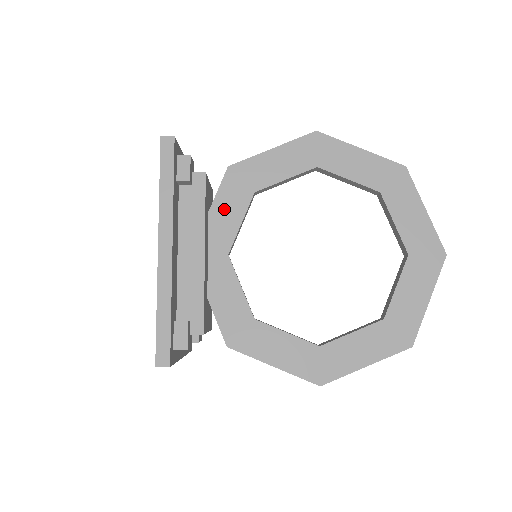
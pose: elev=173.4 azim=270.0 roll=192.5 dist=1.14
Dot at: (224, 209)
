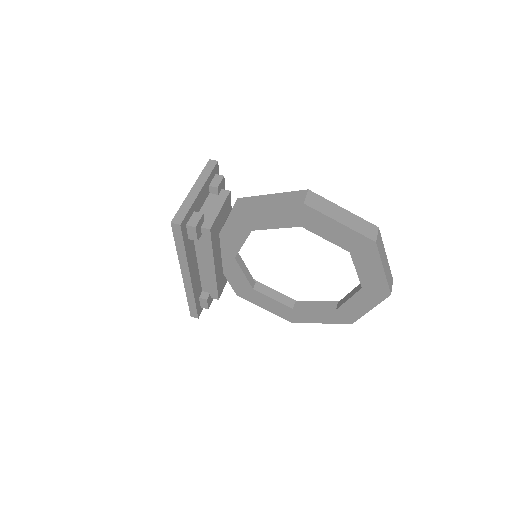
Dot at: (230, 235)
